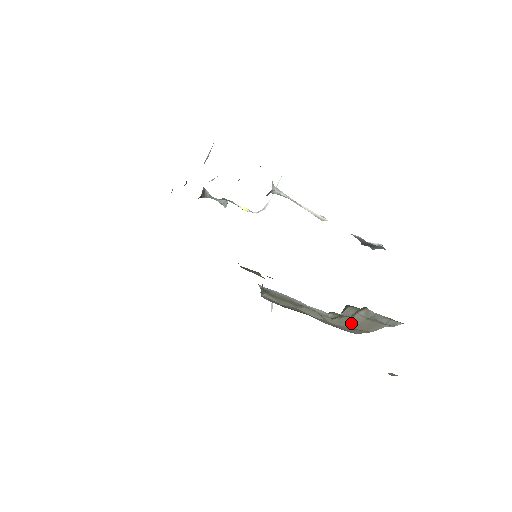
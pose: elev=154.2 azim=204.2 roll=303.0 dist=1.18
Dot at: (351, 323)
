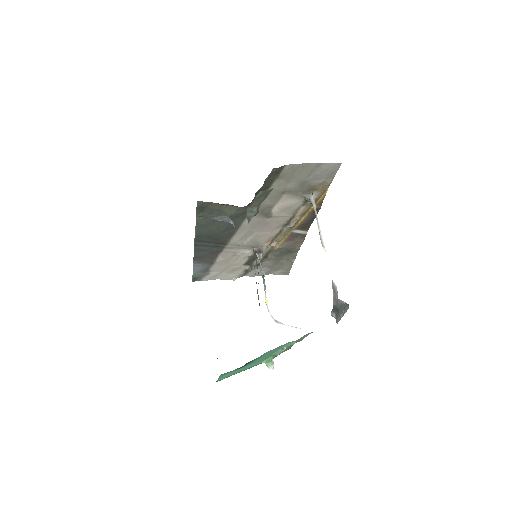
Dot at: occluded
